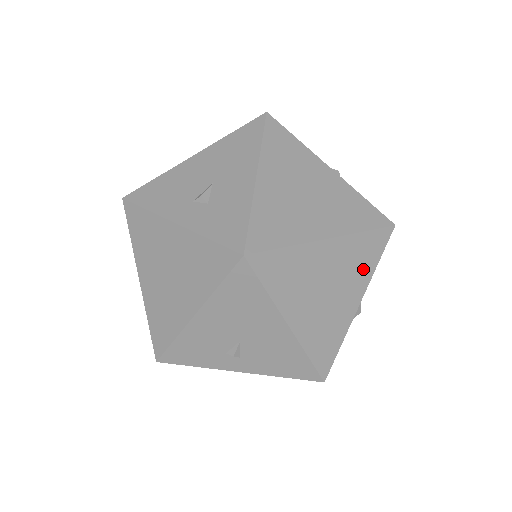
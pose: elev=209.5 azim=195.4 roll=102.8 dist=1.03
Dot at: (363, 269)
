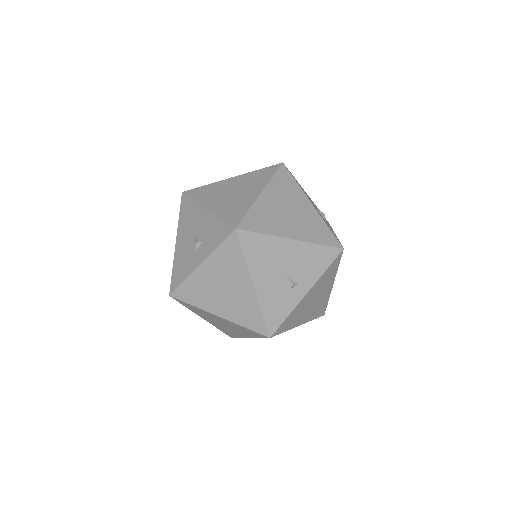
Dot at: (293, 190)
